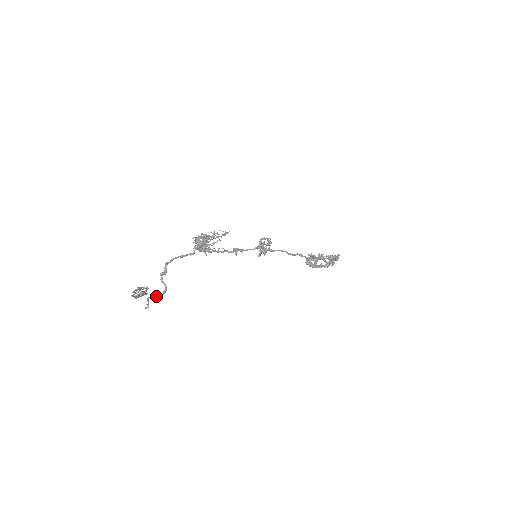
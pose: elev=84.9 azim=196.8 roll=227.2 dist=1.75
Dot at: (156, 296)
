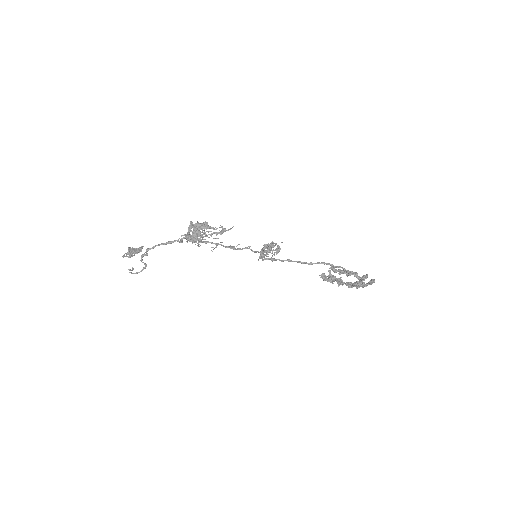
Dot at: (132, 273)
